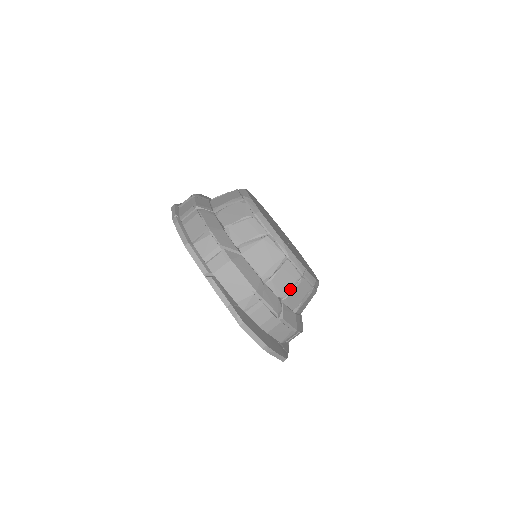
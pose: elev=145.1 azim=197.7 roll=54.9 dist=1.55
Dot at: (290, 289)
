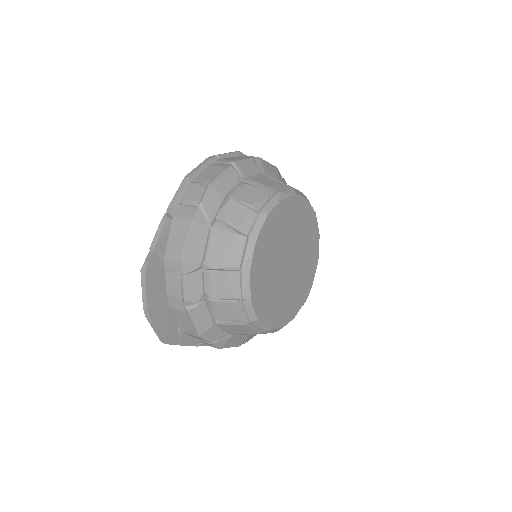
Dot at: (220, 297)
